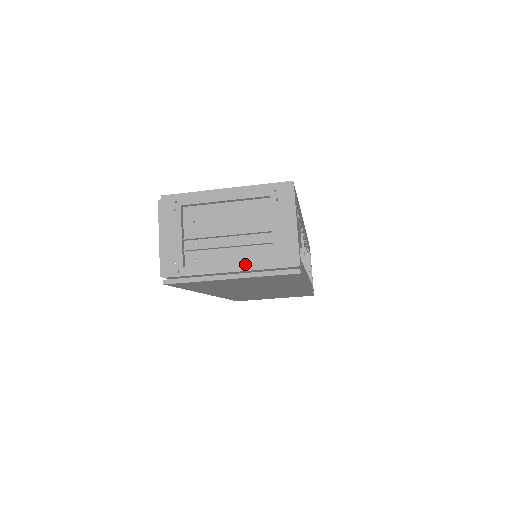
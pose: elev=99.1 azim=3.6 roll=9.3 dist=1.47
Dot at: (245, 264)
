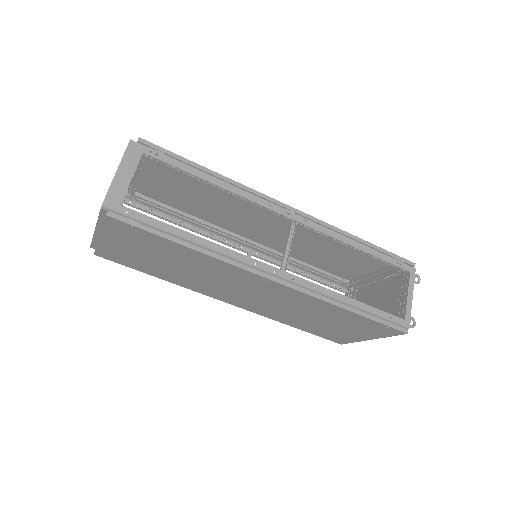
Dot at: occluded
